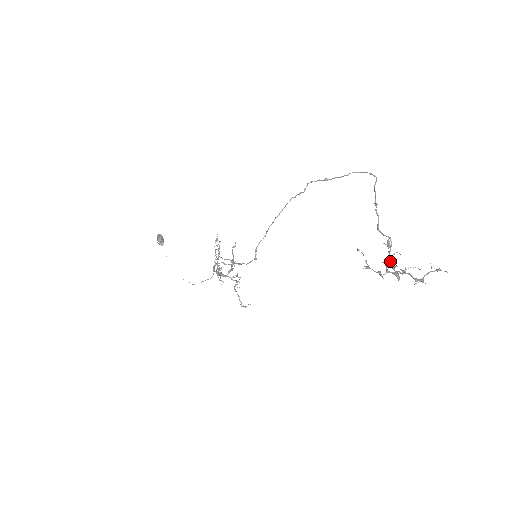
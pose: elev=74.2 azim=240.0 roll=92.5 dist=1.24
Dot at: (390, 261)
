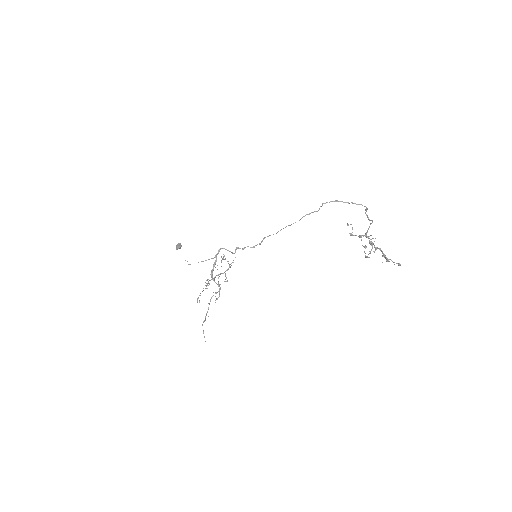
Dot at: (365, 253)
